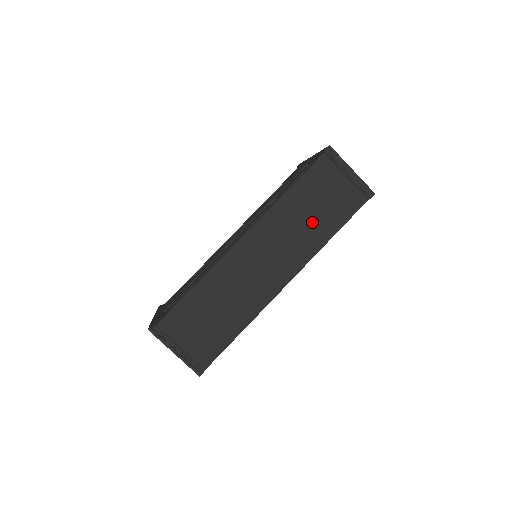
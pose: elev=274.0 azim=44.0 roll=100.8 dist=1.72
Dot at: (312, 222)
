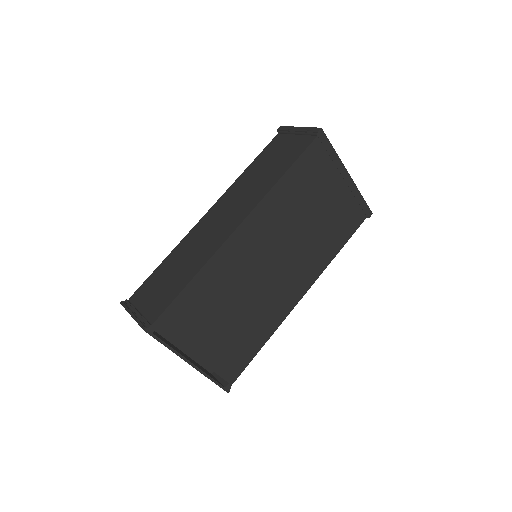
Dot at: (265, 175)
